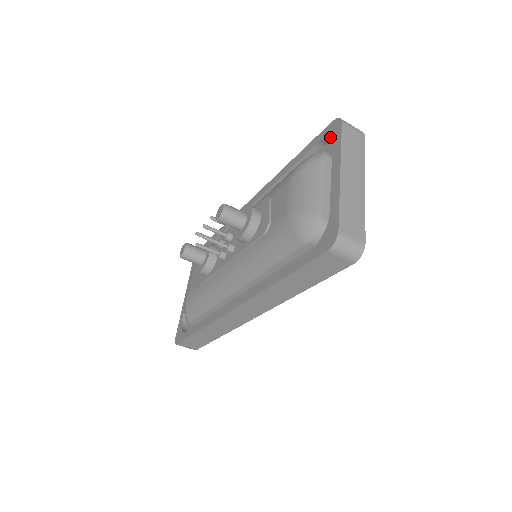
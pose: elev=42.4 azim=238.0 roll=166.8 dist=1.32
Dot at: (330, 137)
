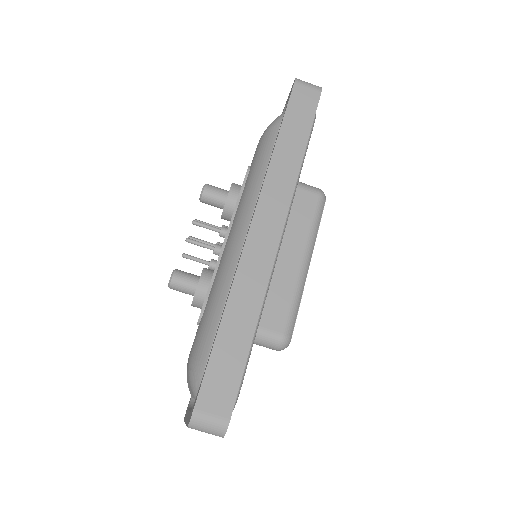
Dot at: occluded
